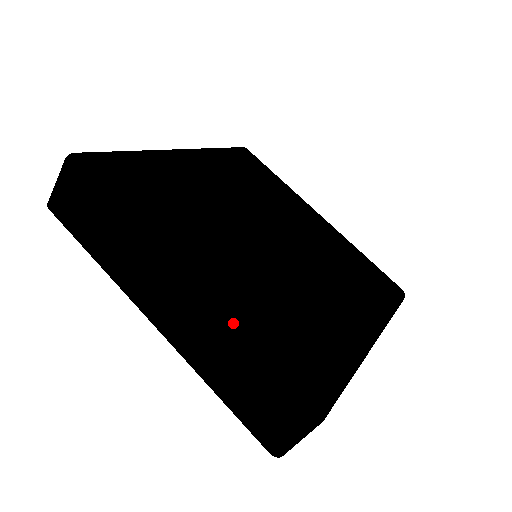
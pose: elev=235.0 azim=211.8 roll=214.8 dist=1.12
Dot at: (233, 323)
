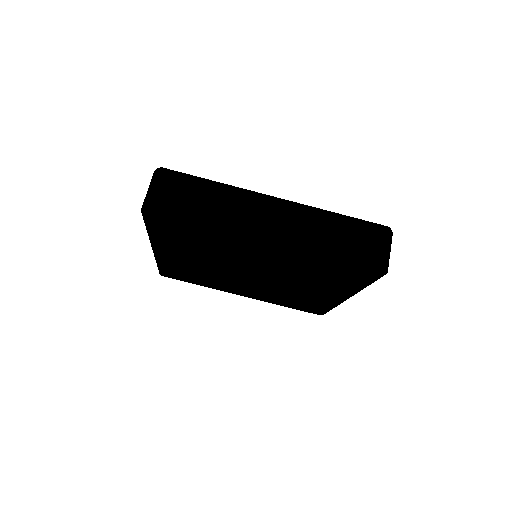
Dot at: occluded
